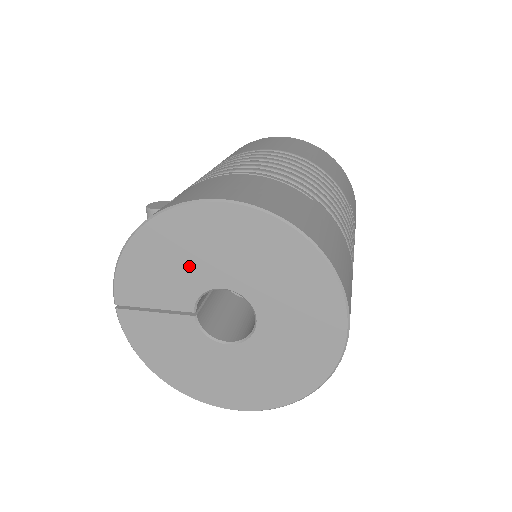
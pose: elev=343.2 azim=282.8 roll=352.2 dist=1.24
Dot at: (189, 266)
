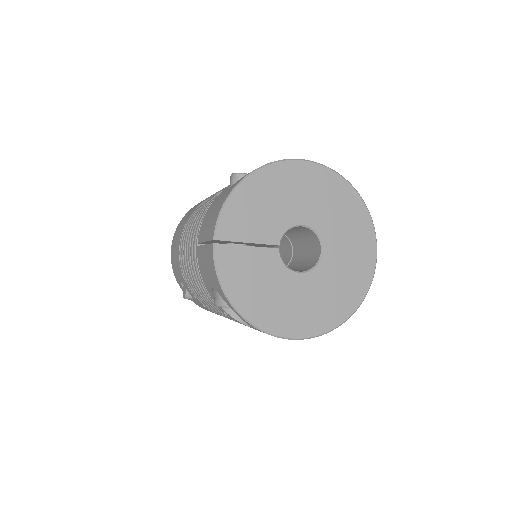
Dot at: (281, 206)
